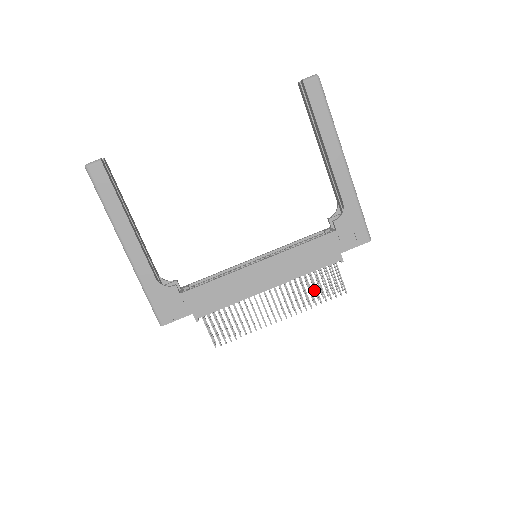
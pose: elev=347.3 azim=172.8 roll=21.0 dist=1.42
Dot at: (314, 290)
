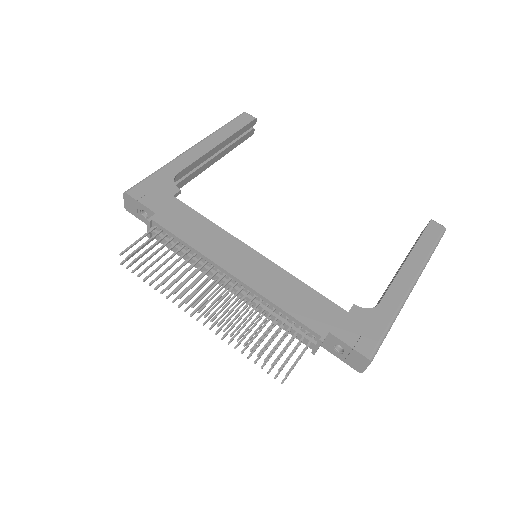
Dot at: (258, 344)
